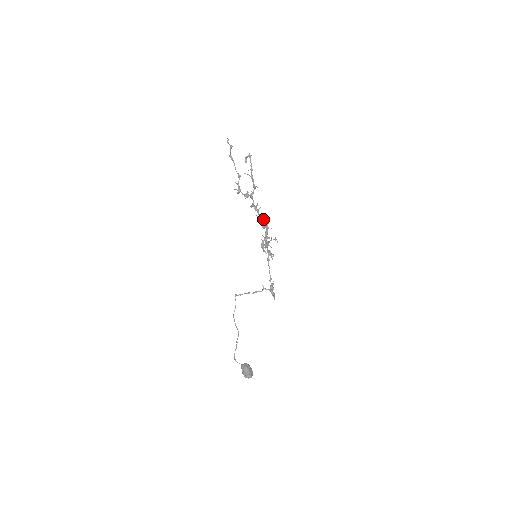
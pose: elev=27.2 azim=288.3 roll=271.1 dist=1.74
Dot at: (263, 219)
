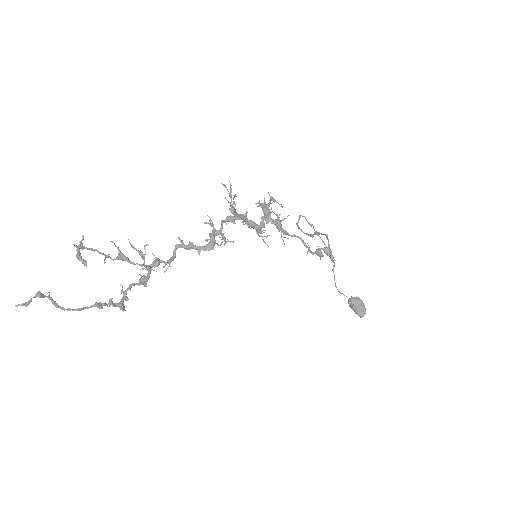
Dot at: (210, 246)
